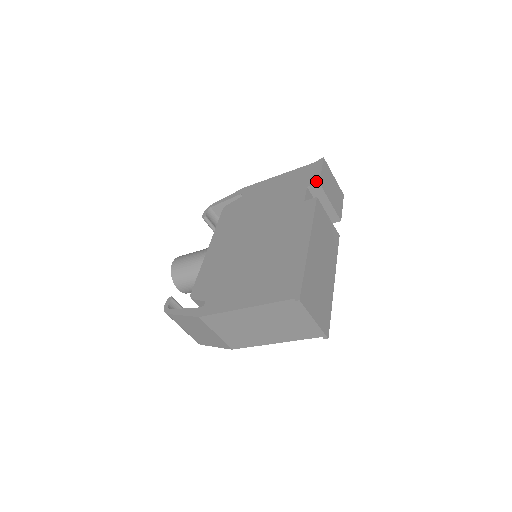
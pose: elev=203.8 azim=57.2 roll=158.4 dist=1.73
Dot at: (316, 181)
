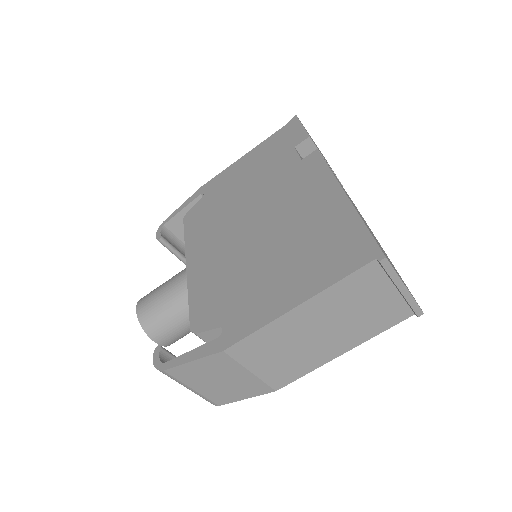
Dot at: (303, 137)
